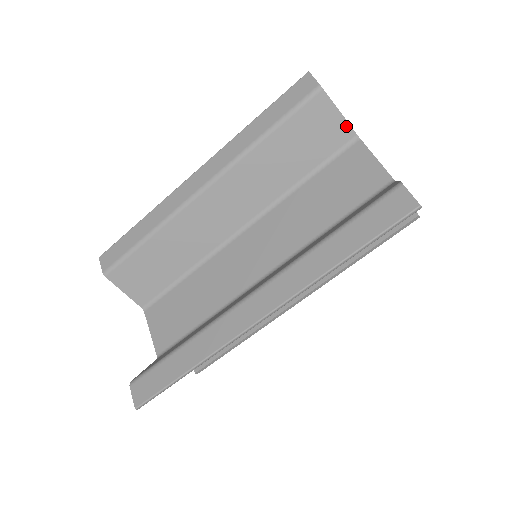
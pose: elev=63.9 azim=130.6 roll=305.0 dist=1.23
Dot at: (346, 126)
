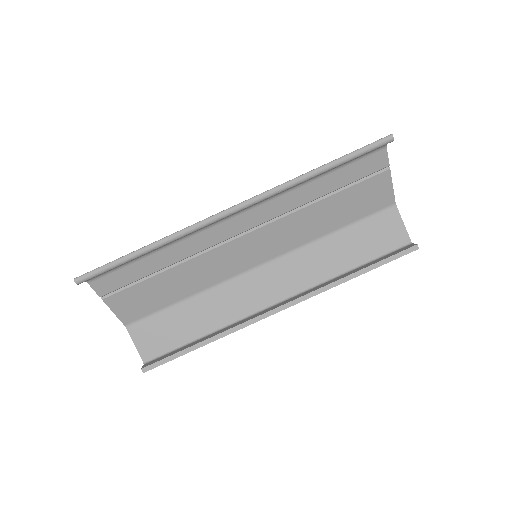
Dot at: occluded
